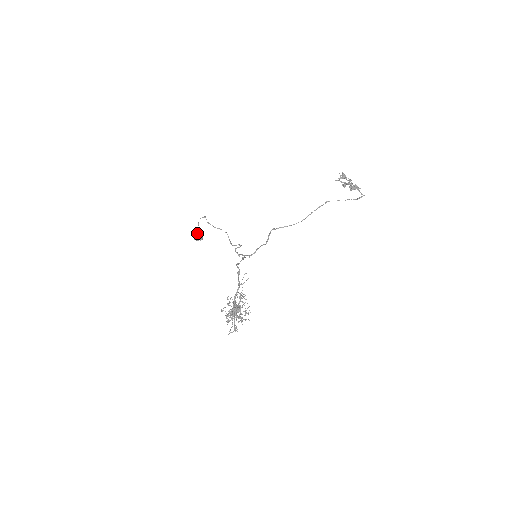
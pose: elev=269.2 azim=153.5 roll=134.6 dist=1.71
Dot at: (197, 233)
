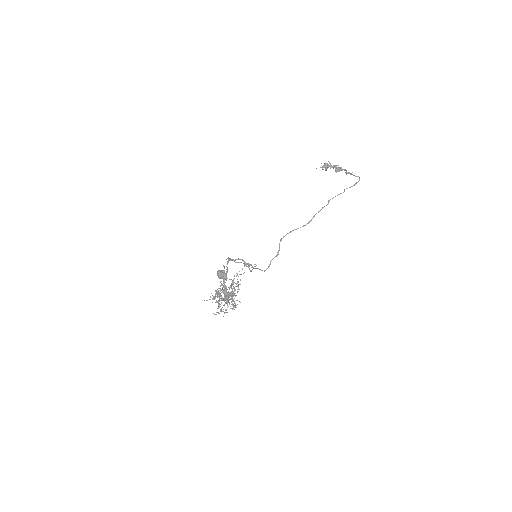
Dot at: (219, 270)
